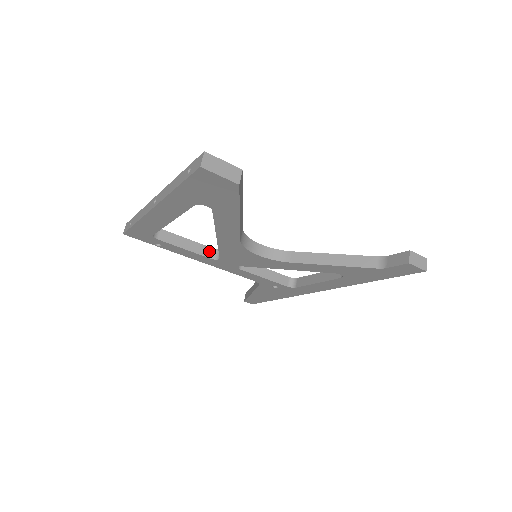
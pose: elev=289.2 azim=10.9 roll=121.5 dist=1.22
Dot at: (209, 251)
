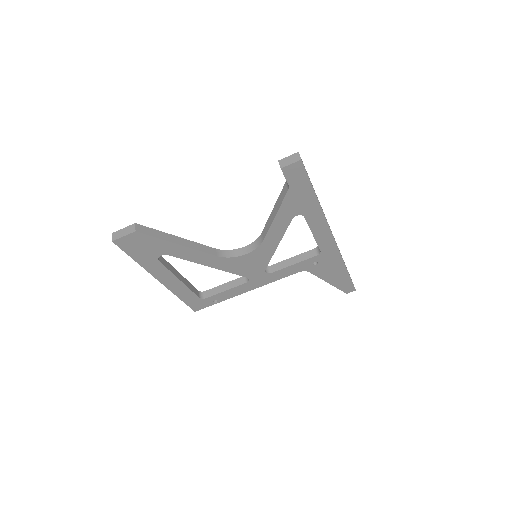
Dot at: (243, 279)
